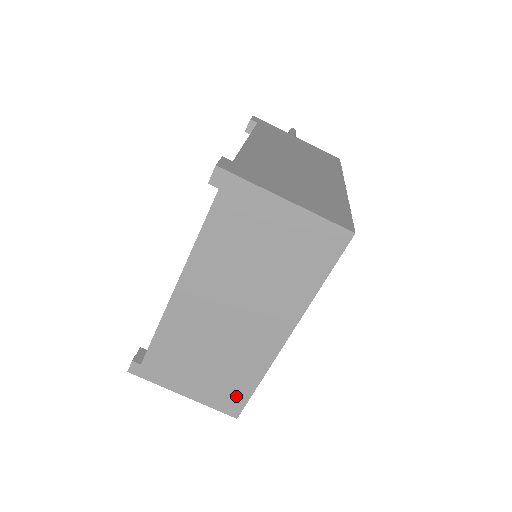
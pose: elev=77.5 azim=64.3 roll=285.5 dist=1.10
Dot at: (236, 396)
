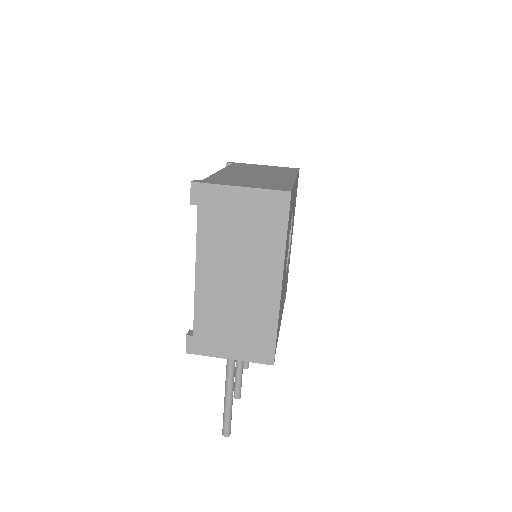
Dot at: (282, 187)
